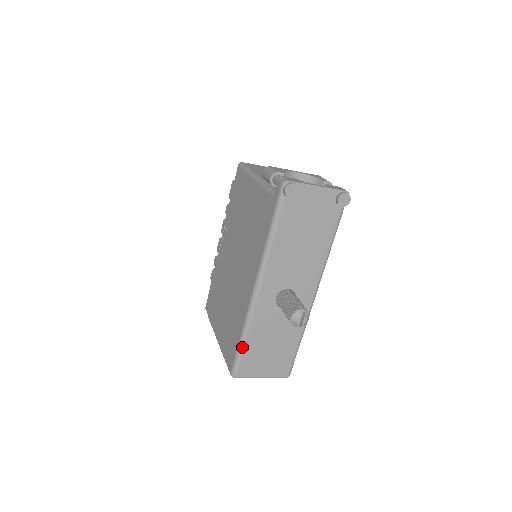
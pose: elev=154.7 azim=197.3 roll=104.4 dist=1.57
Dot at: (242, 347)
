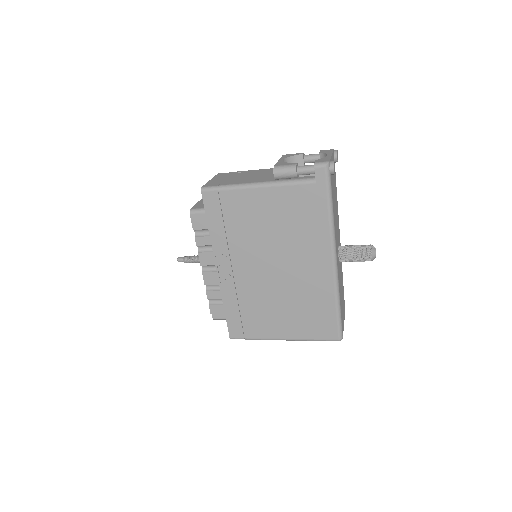
Dot at: (340, 312)
